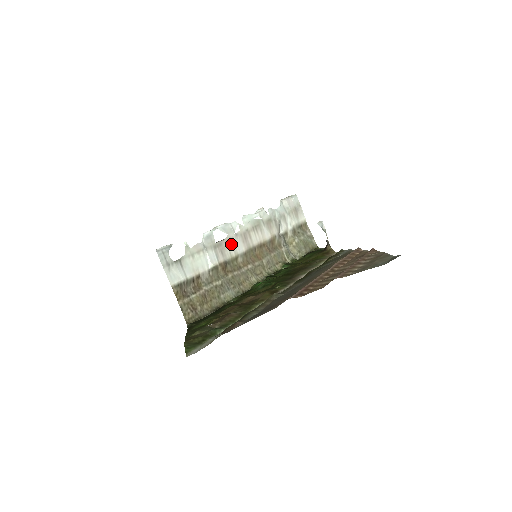
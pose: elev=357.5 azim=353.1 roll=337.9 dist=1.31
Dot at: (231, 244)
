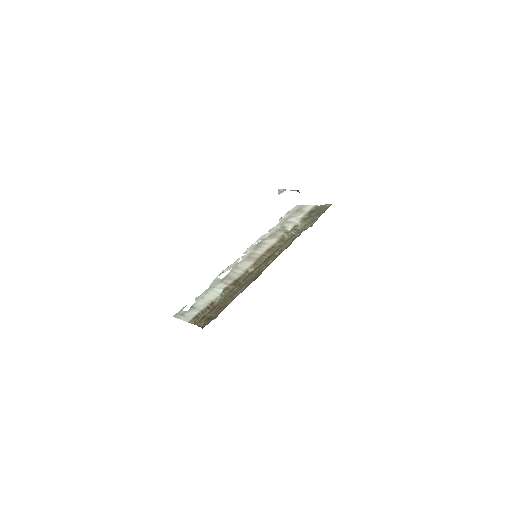
Dot at: (237, 270)
